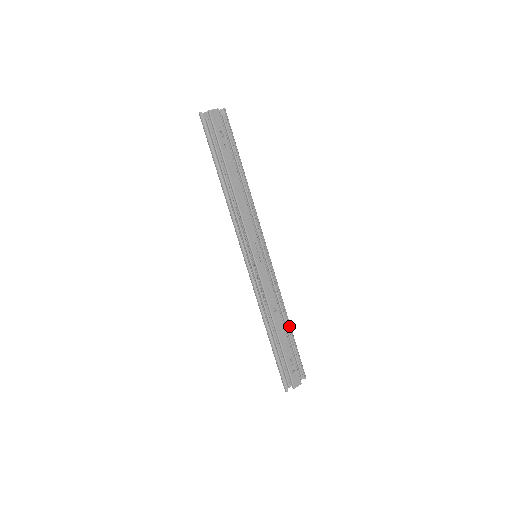
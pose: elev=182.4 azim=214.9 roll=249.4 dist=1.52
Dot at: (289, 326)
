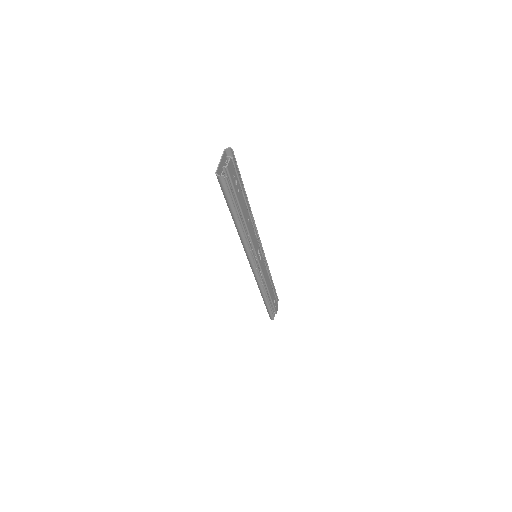
Dot at: occluded
